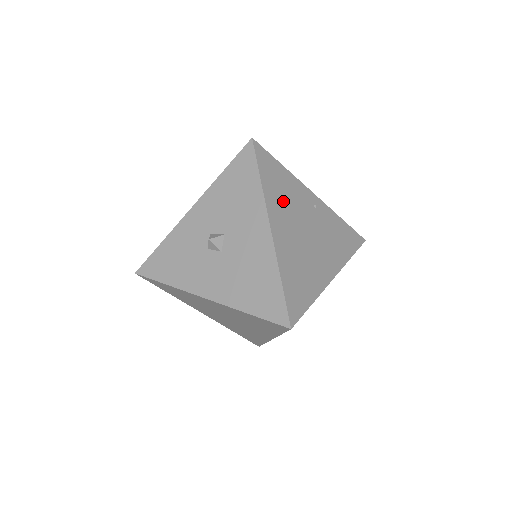
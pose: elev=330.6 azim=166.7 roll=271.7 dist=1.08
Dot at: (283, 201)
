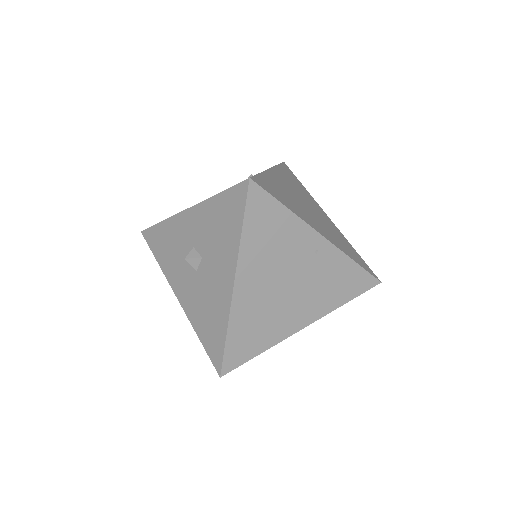
Dot at: (267, 252)
